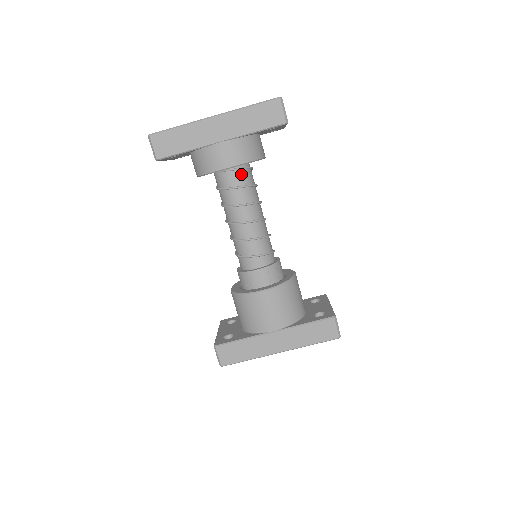
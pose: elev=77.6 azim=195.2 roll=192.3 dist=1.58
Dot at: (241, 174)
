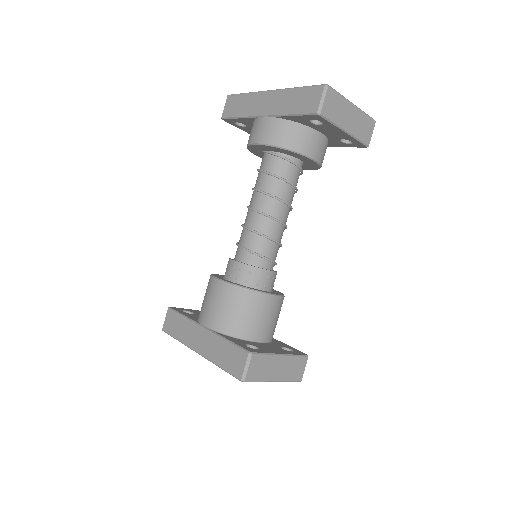
Dot at: (276, 161)
